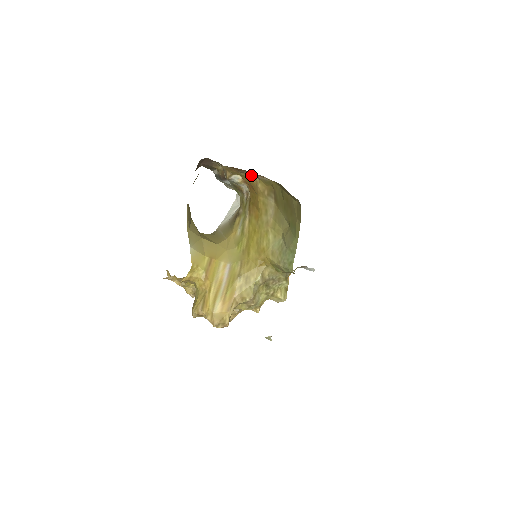
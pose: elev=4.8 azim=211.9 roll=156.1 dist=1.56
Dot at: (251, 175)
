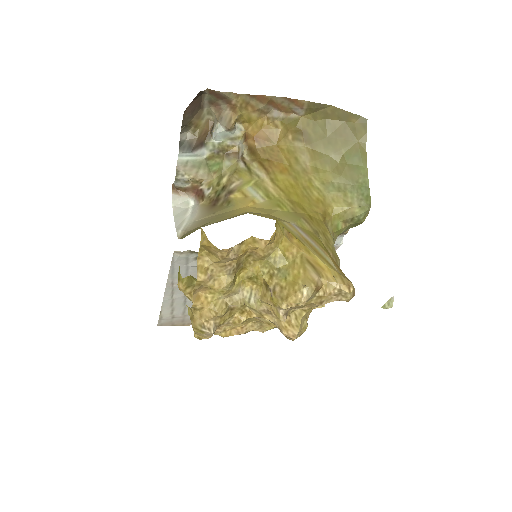
Dot at: (266, 117)
